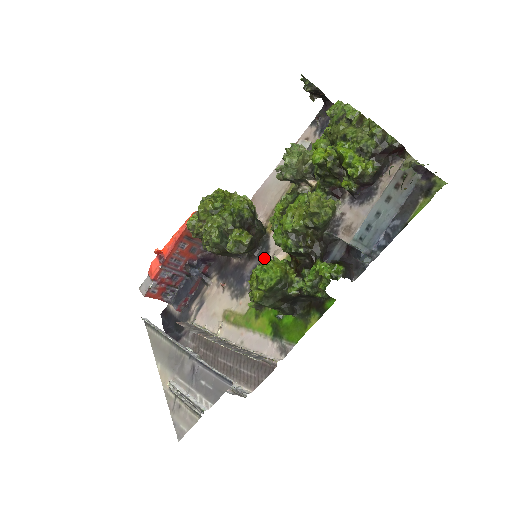
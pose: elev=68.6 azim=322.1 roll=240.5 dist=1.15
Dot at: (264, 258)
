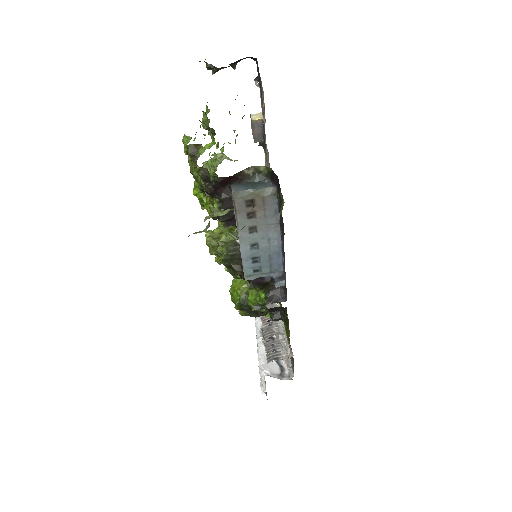
Dot at: occluded
